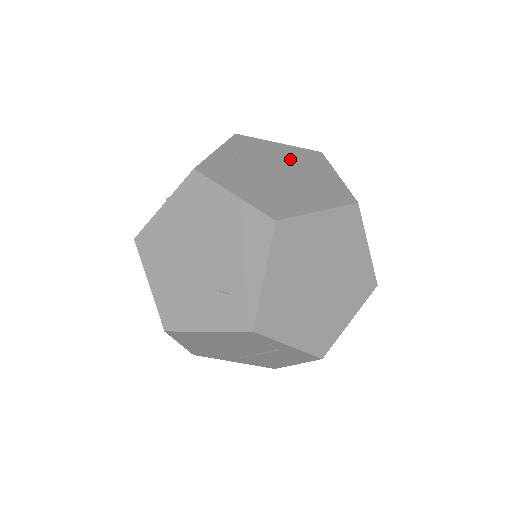
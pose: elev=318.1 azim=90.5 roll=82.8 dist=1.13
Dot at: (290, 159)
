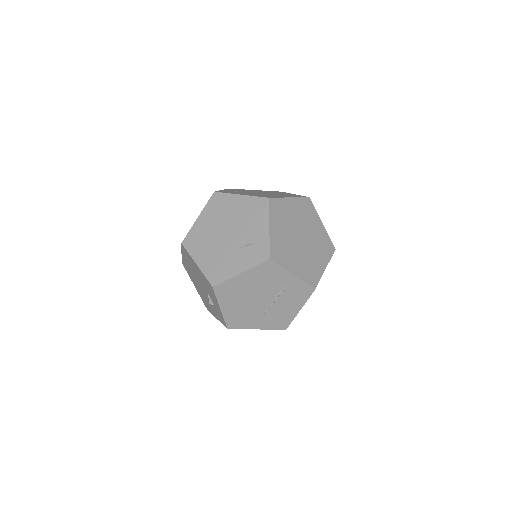
Dot at: occluded
